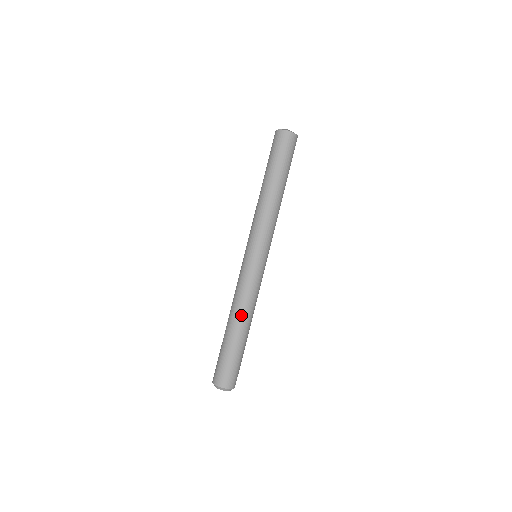
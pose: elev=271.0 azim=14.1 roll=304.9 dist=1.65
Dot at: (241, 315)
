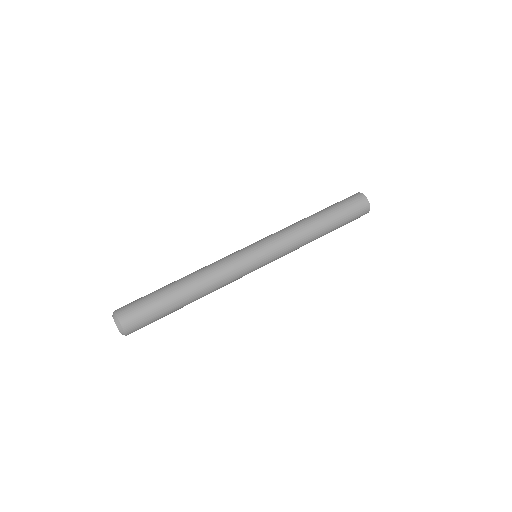
Dot at: (202, 285)
